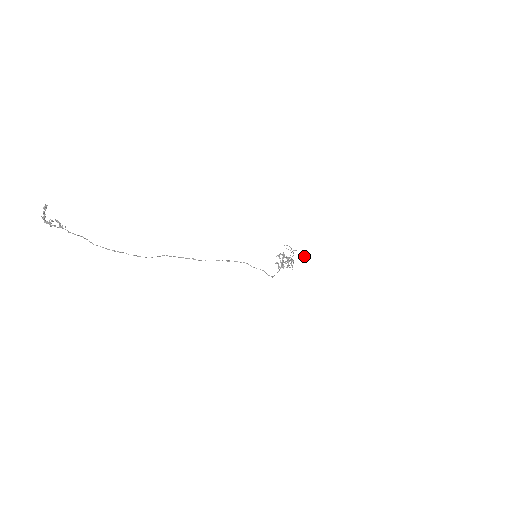
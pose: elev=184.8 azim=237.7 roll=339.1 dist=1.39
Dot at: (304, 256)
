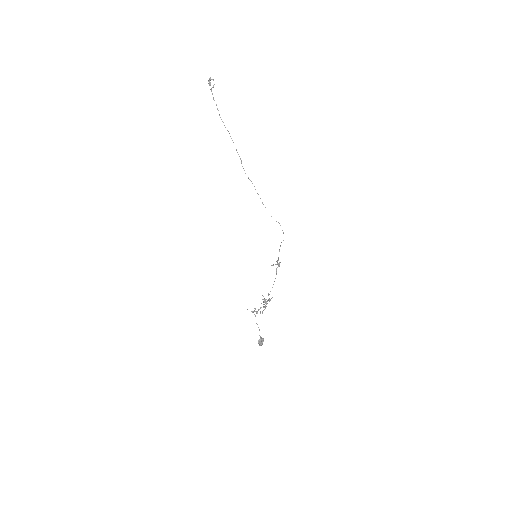
Dot at: occluded
